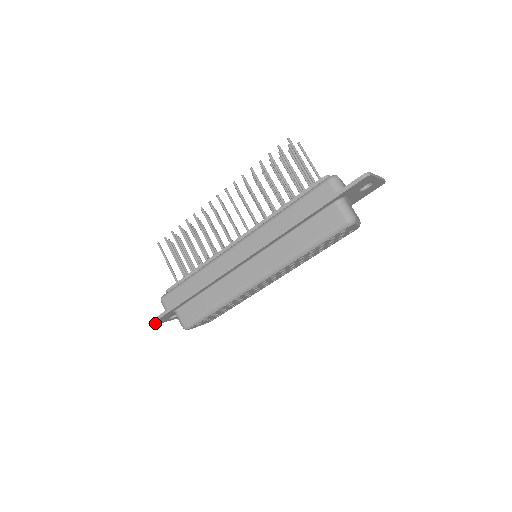
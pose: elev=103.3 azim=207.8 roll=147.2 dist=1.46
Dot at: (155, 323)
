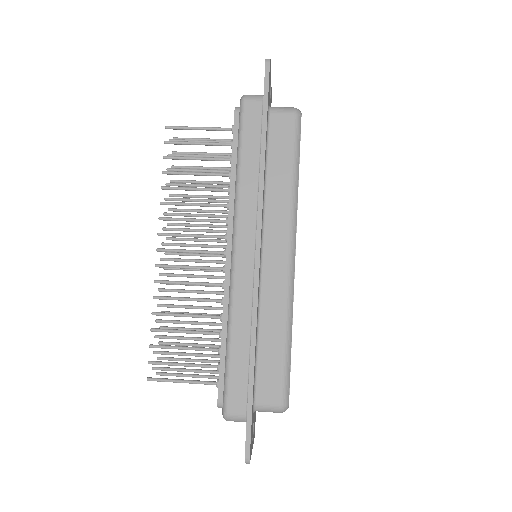
Dot at: (250, 454)
